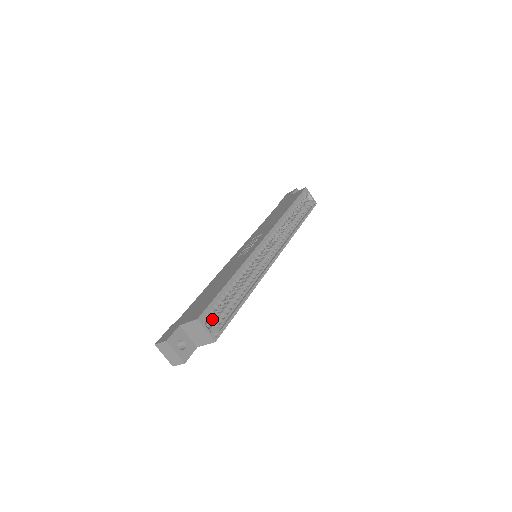
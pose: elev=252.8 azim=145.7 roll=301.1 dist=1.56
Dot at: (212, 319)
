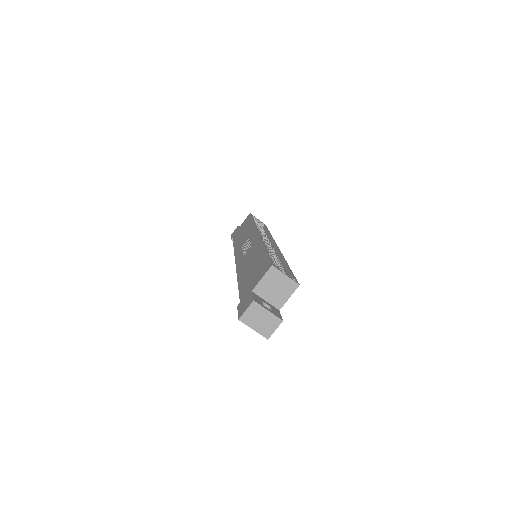
Dot at: occluded
